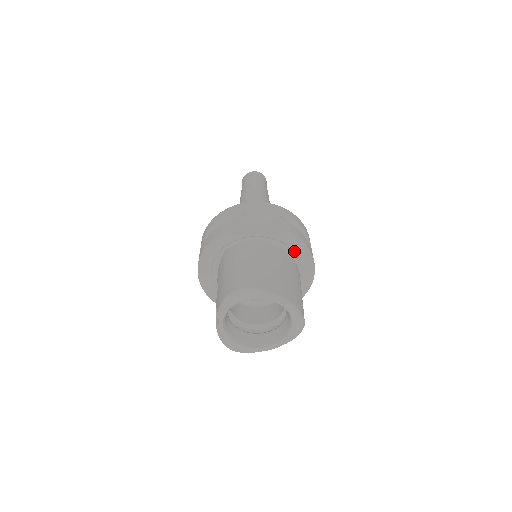
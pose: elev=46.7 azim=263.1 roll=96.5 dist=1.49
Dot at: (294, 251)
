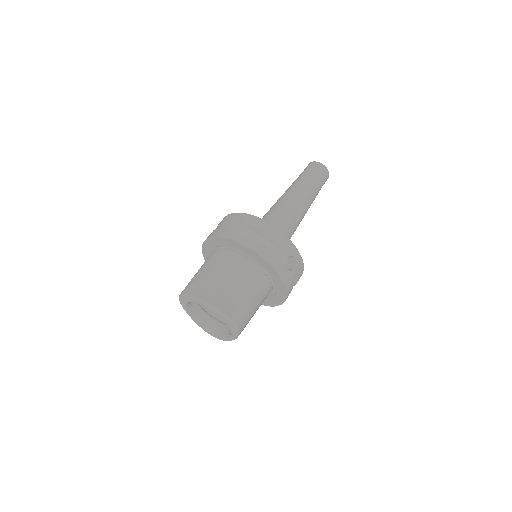
Dot at: (251, 256)
